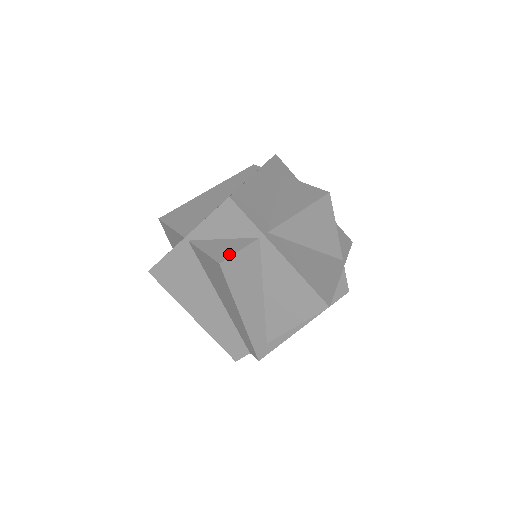
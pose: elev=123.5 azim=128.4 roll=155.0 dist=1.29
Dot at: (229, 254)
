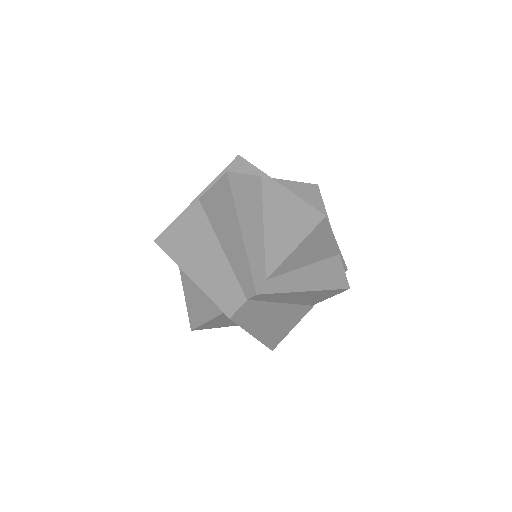
Dot at: (235, 174)
